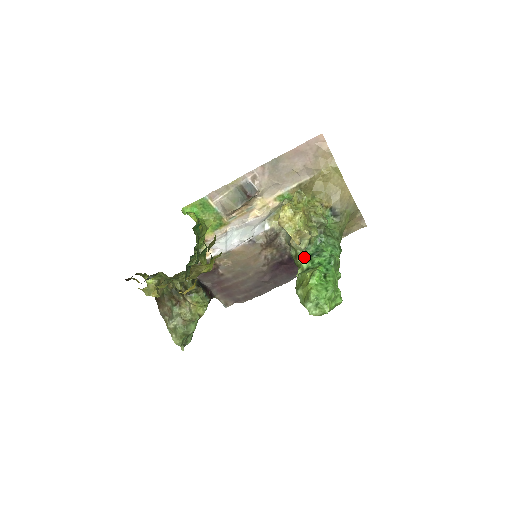
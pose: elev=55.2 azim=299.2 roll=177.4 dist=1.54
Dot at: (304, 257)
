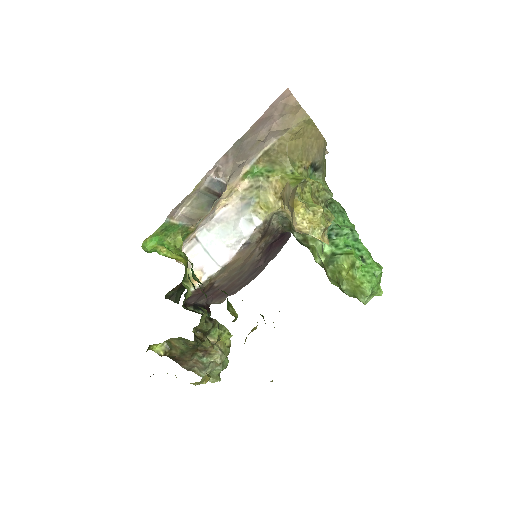
Dot at: (323, 243)
